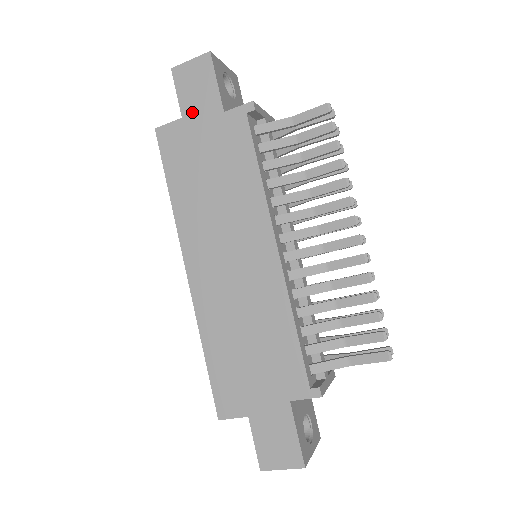
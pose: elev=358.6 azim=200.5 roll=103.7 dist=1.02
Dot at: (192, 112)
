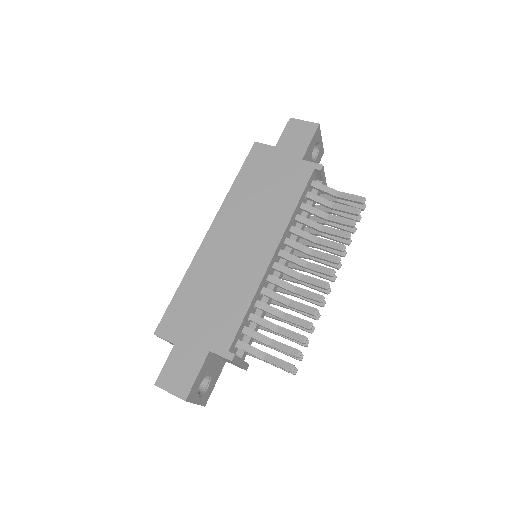
Dot at: (284, 147)
